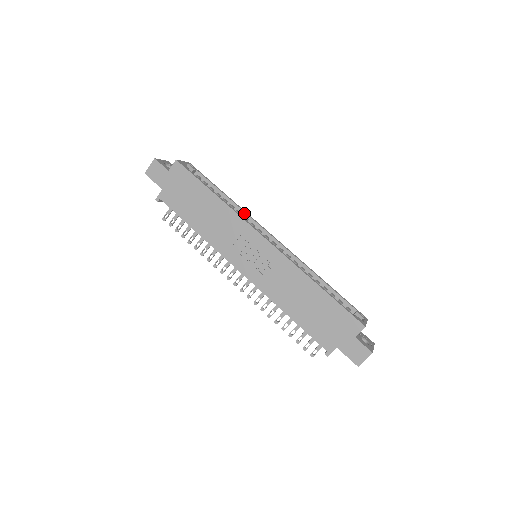
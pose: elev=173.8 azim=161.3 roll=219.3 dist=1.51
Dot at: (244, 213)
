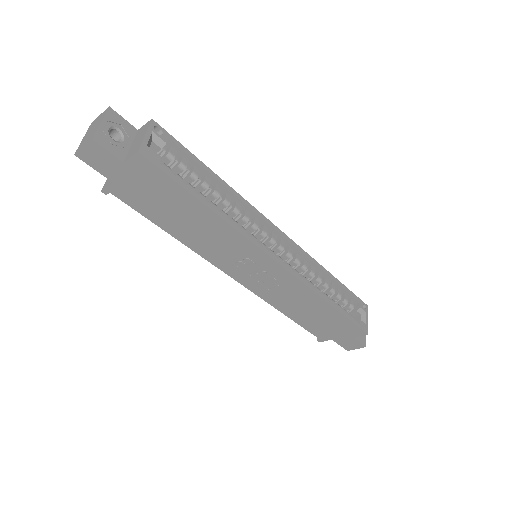
Dot at: (245, 206)
